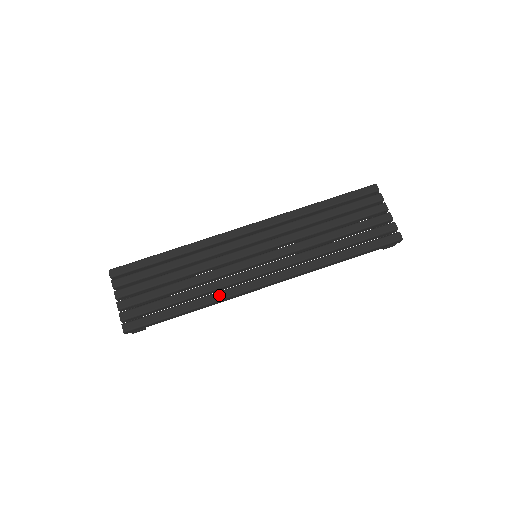
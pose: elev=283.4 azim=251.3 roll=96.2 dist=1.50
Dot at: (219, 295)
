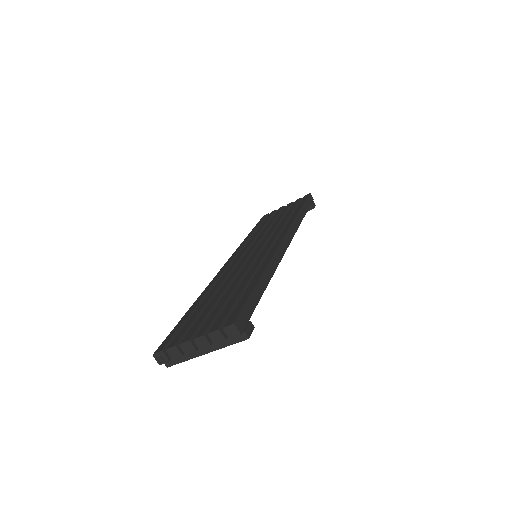
Dot at: (266, 261)
